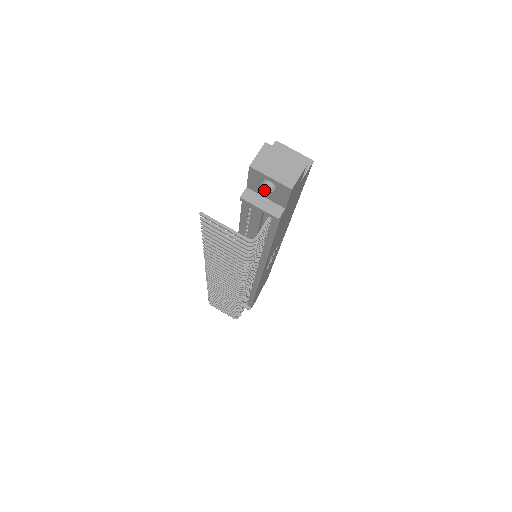
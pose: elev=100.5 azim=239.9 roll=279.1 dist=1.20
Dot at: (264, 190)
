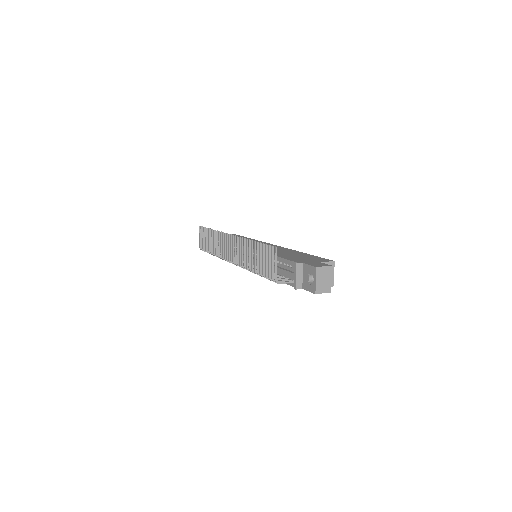
Dot at: (307, 275)
